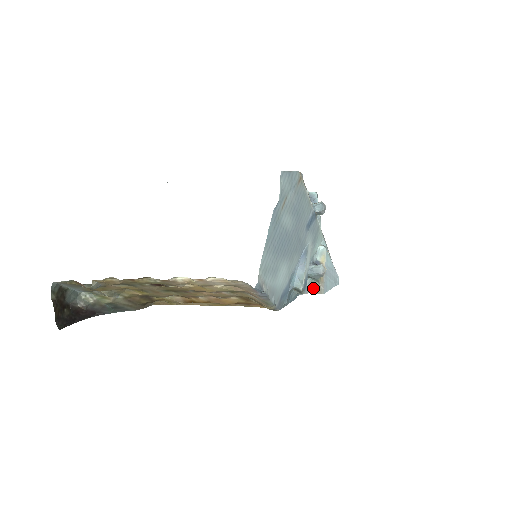
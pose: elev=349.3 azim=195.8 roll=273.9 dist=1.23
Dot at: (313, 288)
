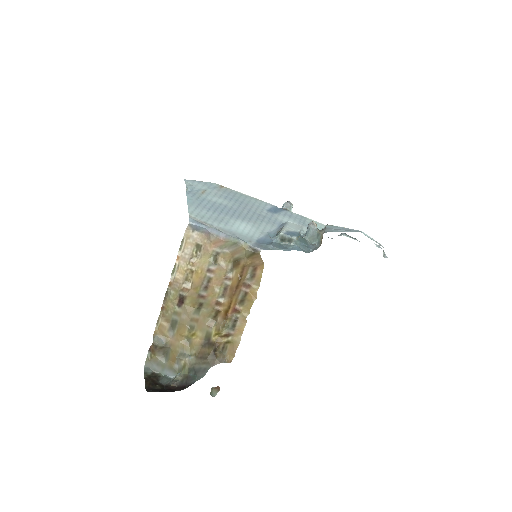
Dot at: (321, 242)
